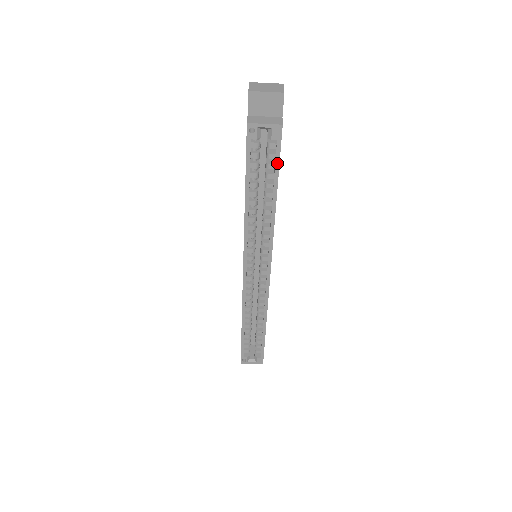
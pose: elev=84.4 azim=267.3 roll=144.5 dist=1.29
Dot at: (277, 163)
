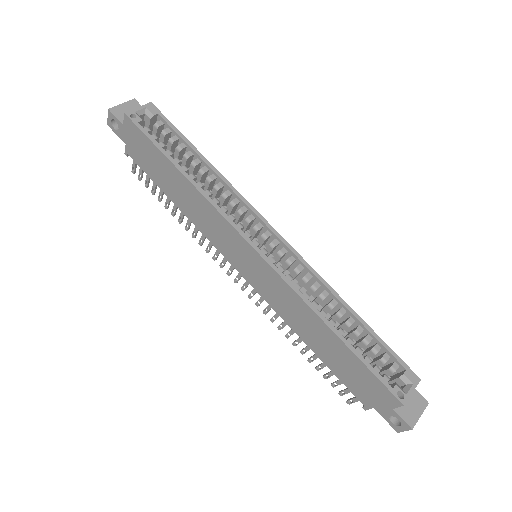
Dot at: (175, 130)
